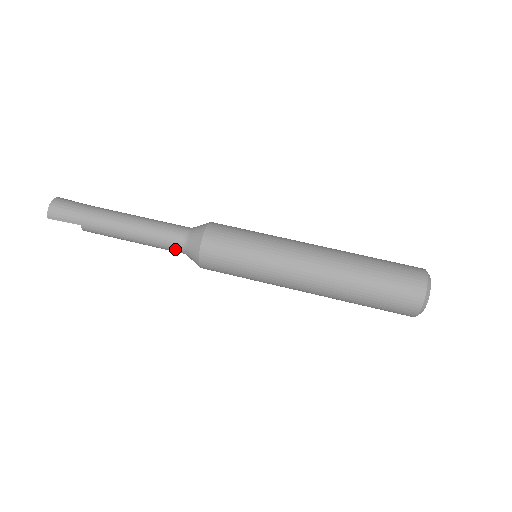
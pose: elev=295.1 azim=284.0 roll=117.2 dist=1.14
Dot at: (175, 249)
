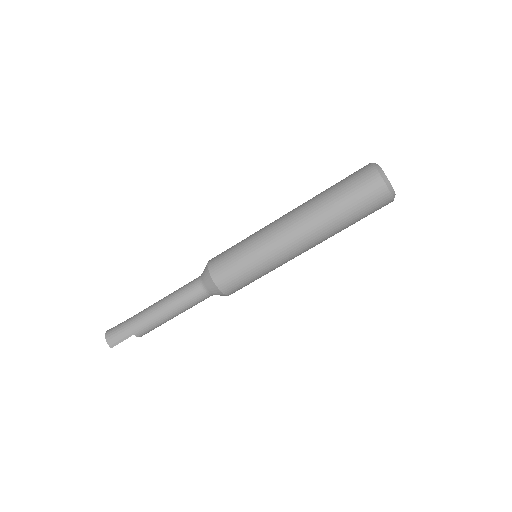
Dot at: (202, 298)
